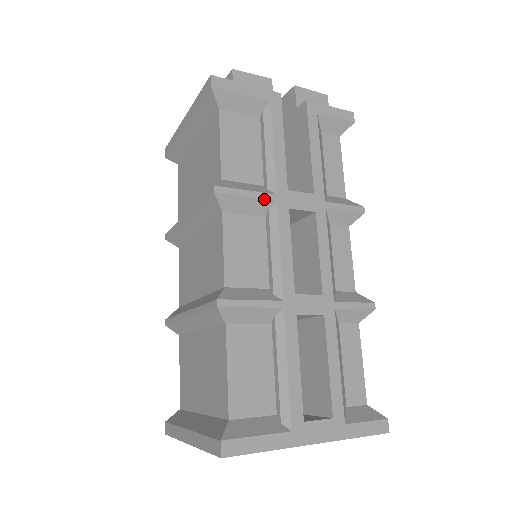
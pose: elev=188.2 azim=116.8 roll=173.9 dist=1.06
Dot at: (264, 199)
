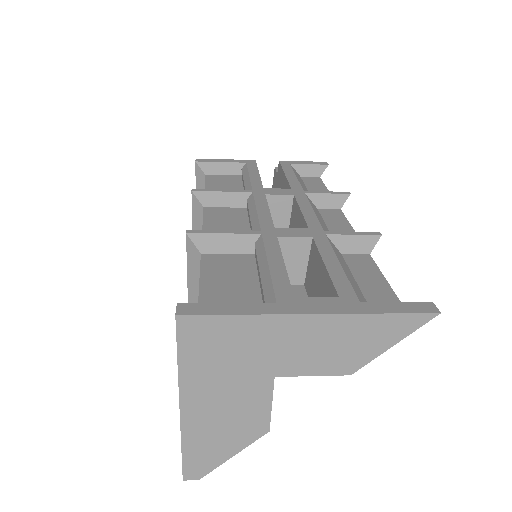
Dot at: (240, 192)
